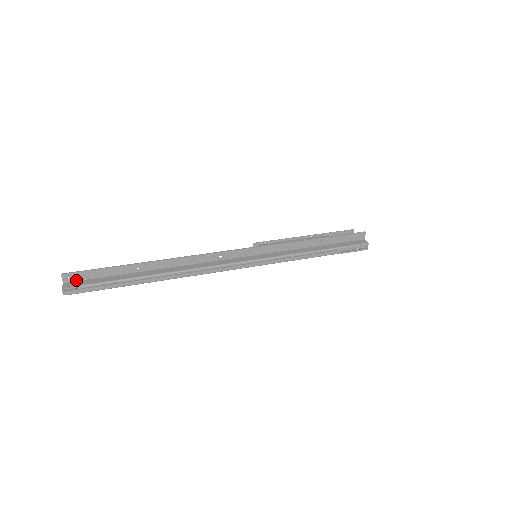
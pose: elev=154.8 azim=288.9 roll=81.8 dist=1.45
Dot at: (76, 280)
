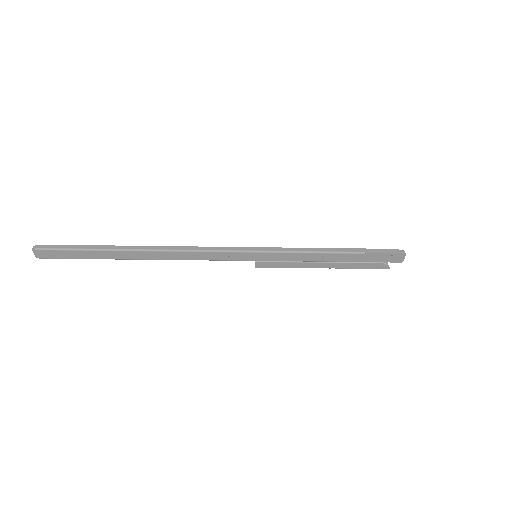
Dot at: occluded
